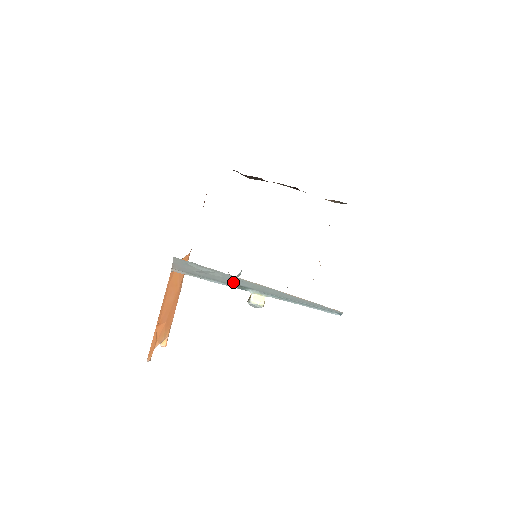
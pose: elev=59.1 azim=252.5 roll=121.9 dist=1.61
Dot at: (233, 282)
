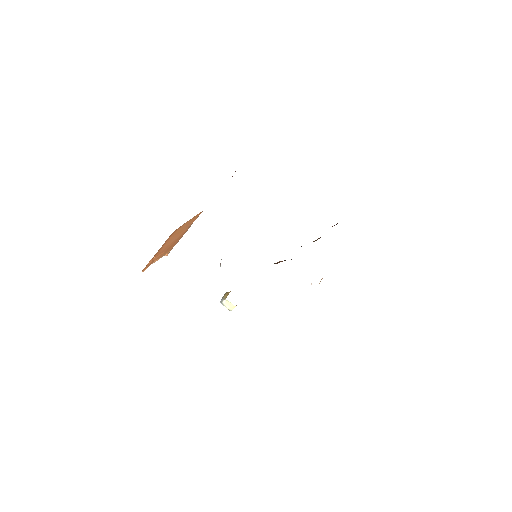
Dot at: occluded
